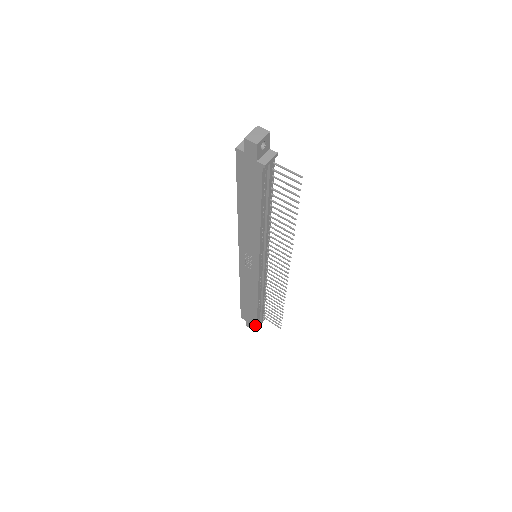
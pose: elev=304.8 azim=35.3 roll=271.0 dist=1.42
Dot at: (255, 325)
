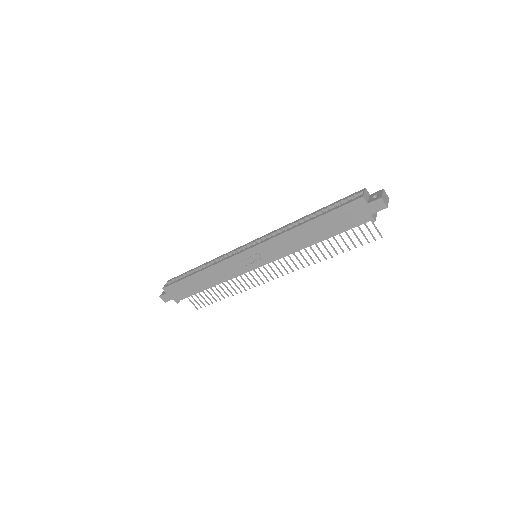
Dot at: (176, 300)
